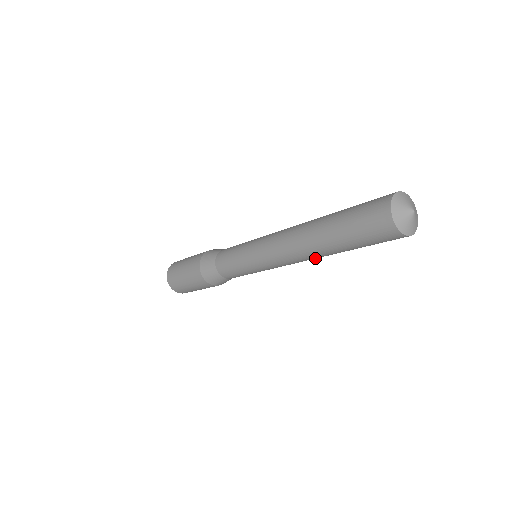
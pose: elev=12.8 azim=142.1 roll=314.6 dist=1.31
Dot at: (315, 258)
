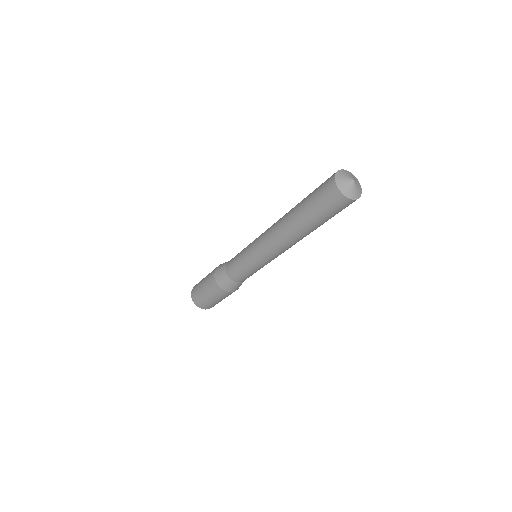
Dot at: (284, 234)
